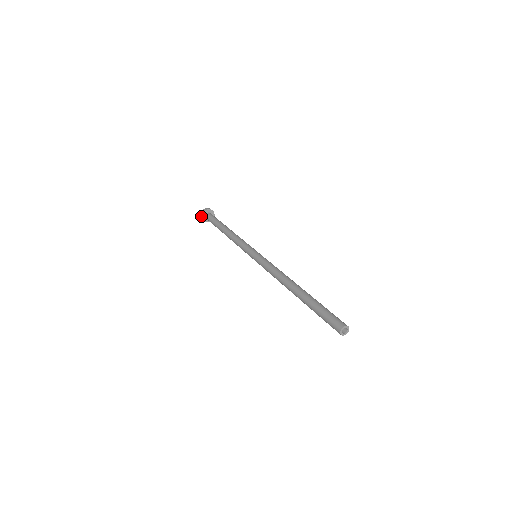
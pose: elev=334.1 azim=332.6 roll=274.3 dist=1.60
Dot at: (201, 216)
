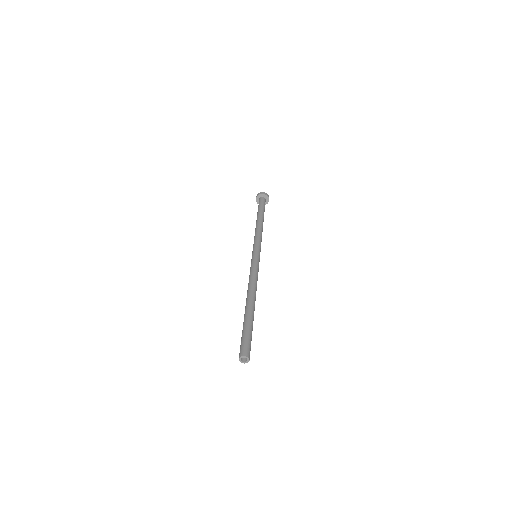
Dot at: (257, 202)
